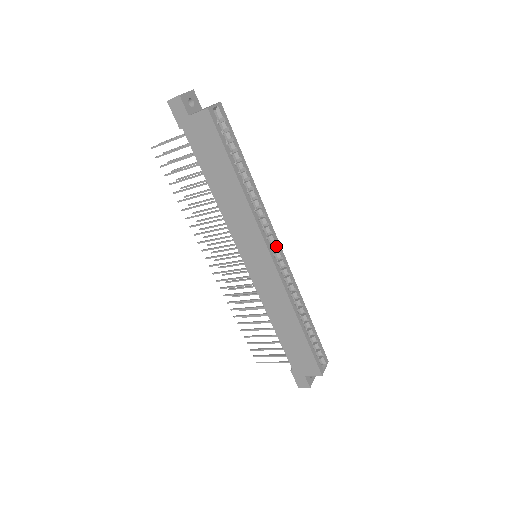
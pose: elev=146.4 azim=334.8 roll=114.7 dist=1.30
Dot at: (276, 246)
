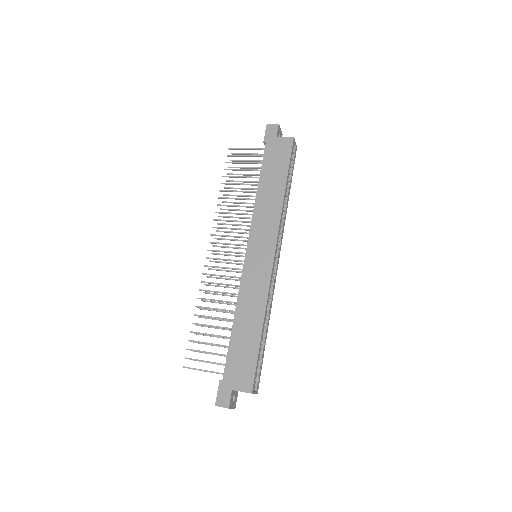
Dot at: (278, 255)
